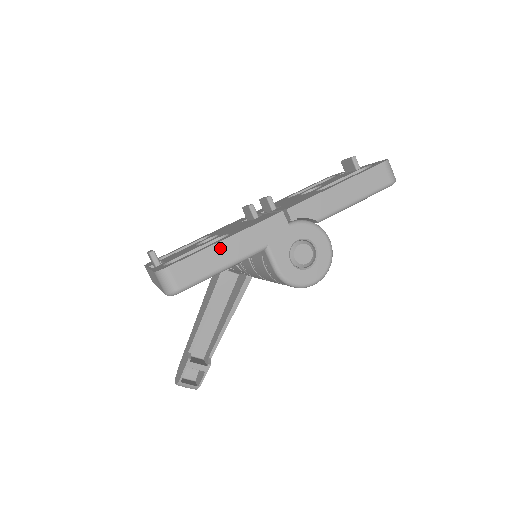
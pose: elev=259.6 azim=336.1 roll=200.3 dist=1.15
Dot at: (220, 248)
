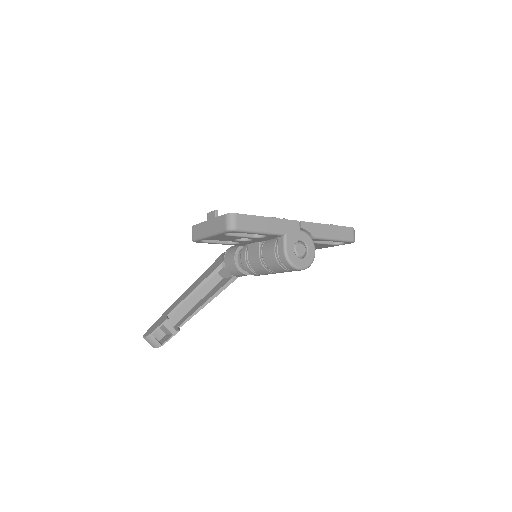
Dot at: (264, 220)
